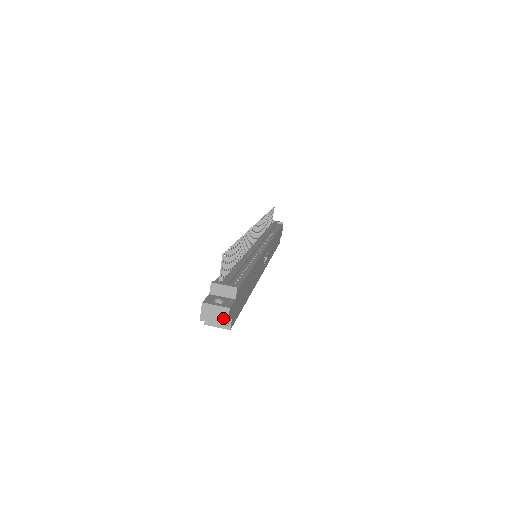
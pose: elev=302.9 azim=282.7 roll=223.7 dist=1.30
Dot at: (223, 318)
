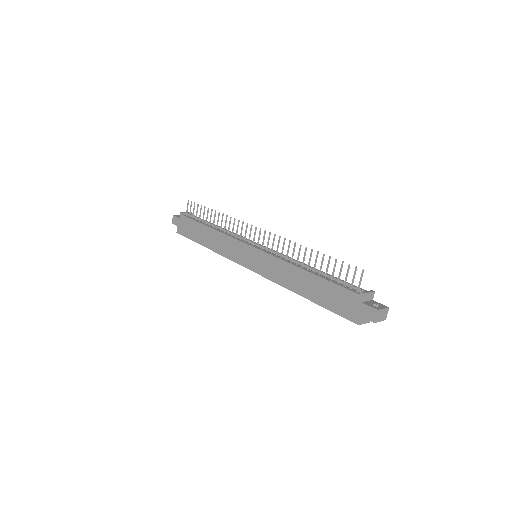
Dot at: (385, 316)
